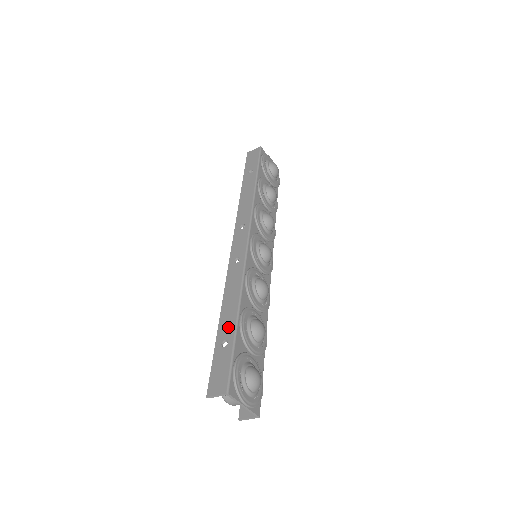
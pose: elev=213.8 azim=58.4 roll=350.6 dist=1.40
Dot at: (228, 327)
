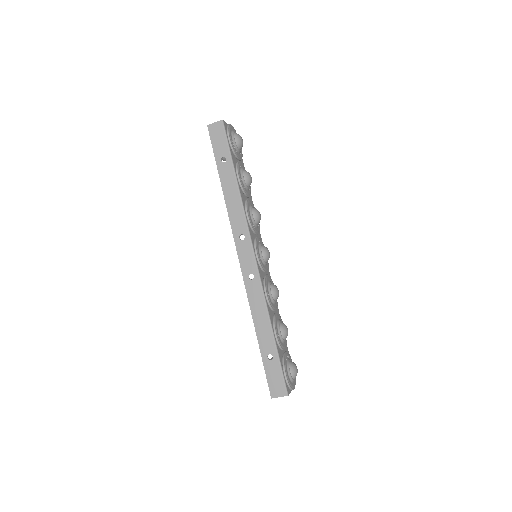
Dot at: (268, 343)
